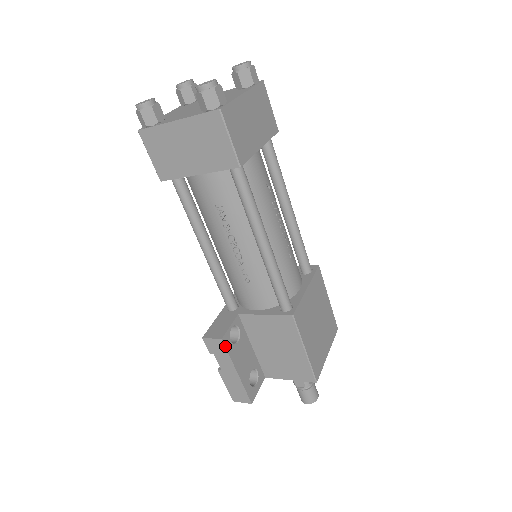
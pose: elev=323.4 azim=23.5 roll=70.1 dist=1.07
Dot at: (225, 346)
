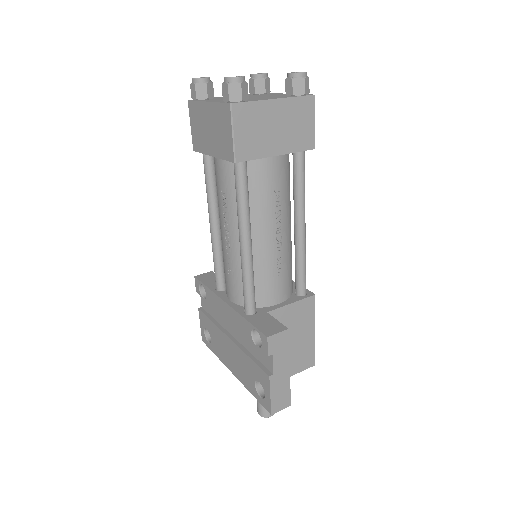
Dot at: (288, 337)
